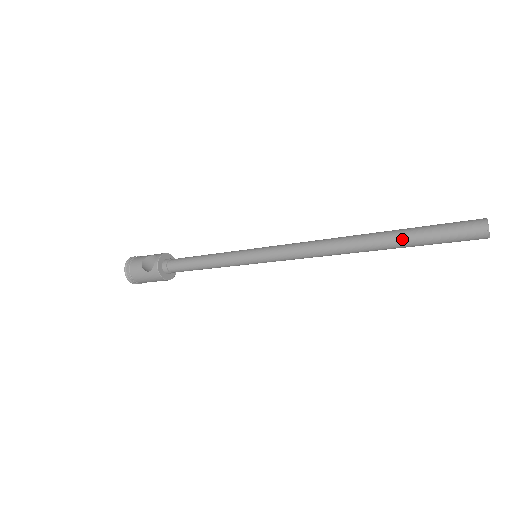
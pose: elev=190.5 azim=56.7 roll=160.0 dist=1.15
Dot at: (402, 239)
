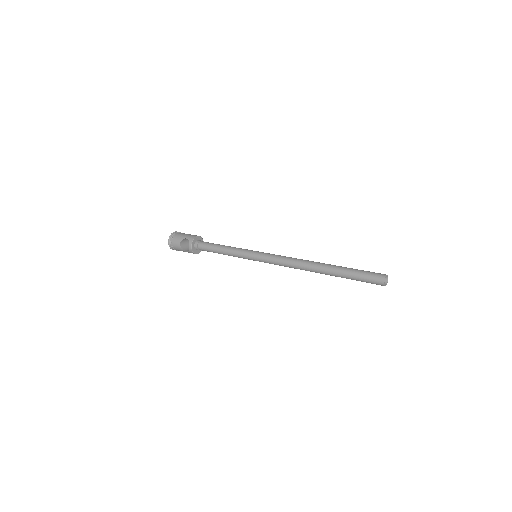
Dot at: (341, 276)
